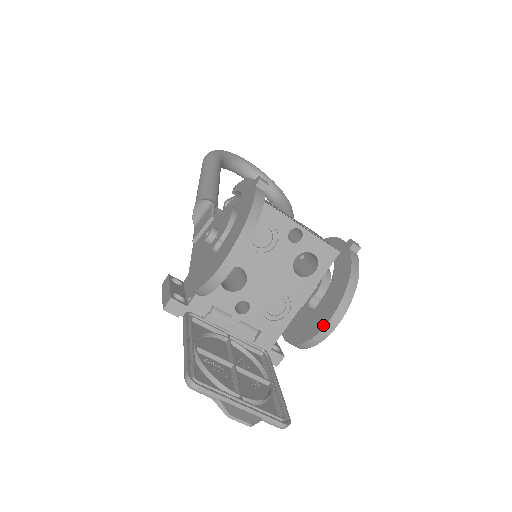
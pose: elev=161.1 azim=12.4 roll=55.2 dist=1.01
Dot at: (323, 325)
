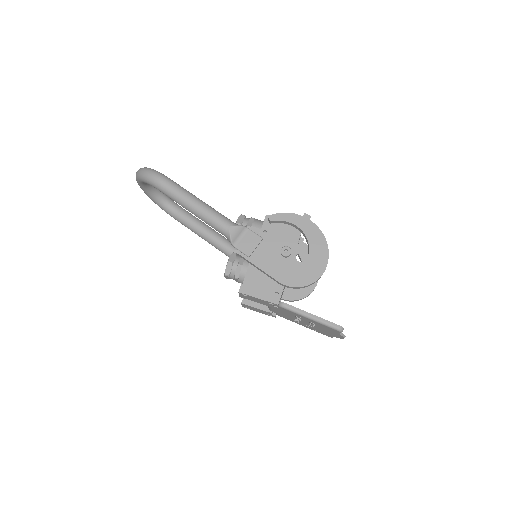
Dot at: (315, 284)
